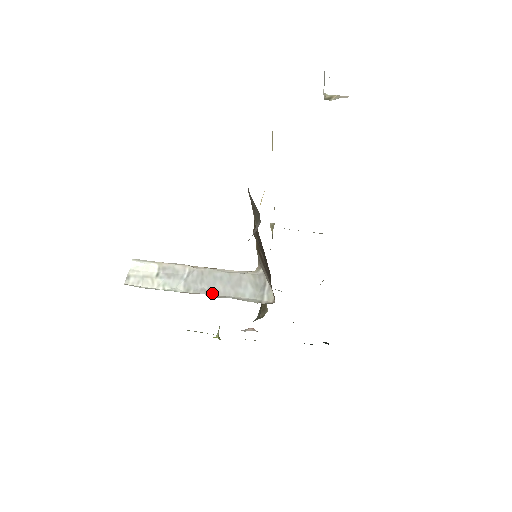
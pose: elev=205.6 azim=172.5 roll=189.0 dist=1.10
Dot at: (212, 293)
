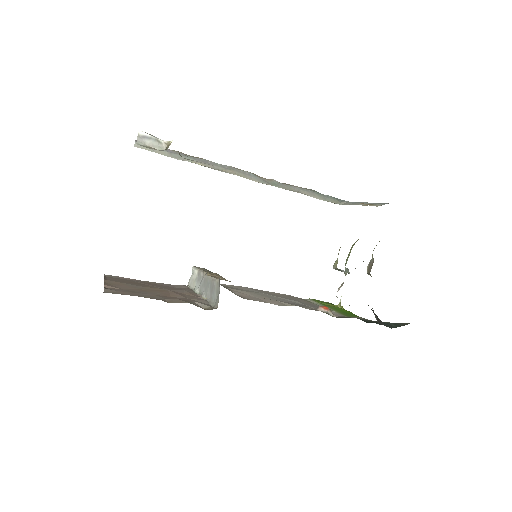
Dot at: (205, 295)
